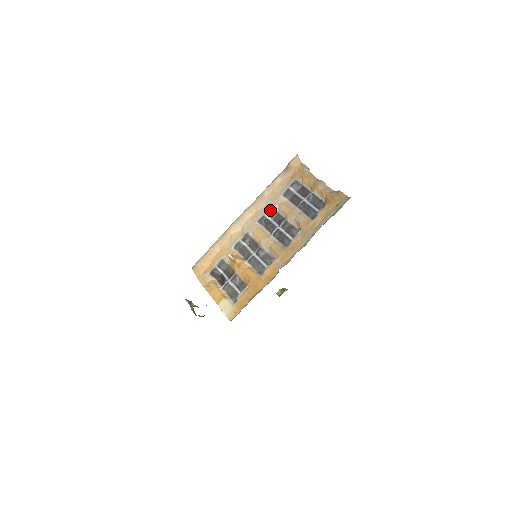
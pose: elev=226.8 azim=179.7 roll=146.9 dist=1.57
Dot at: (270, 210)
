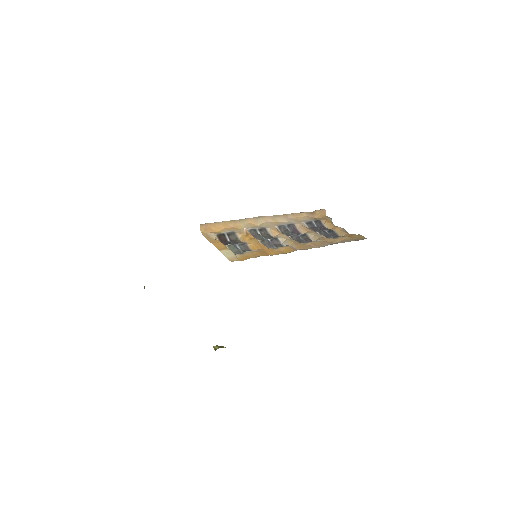
Dot at: (292, 225)
